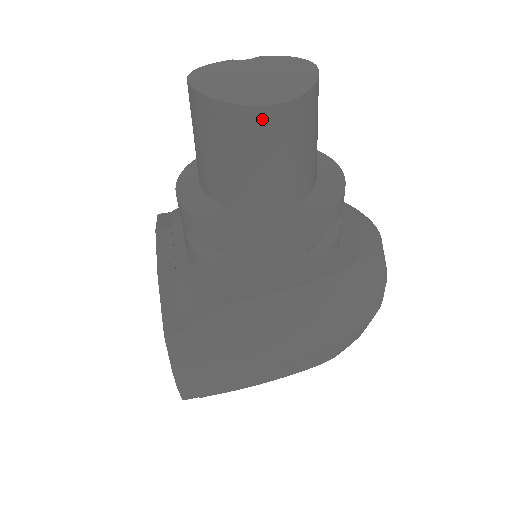
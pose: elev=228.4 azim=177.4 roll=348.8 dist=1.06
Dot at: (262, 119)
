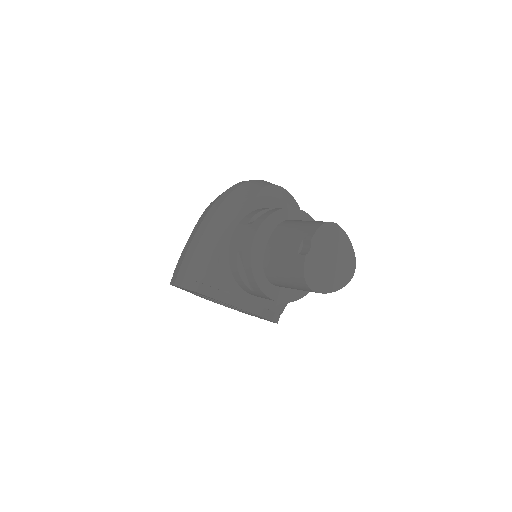
Dot at: occluded
